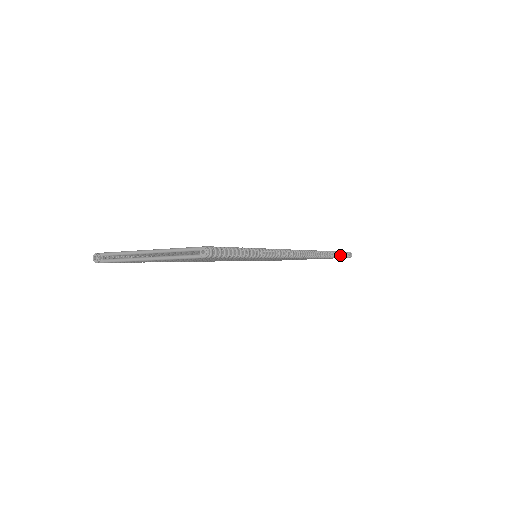
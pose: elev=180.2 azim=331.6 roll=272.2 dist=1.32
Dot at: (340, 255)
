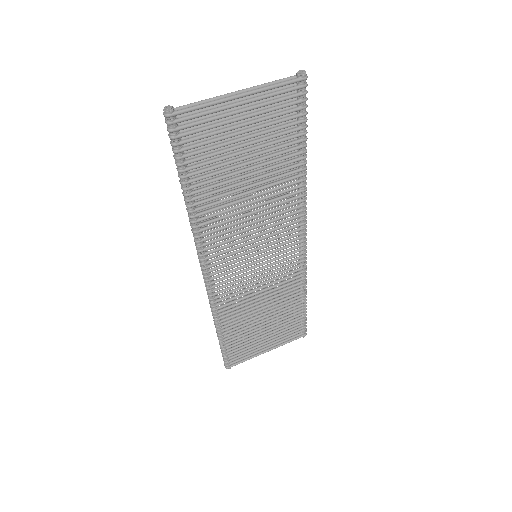
Dot at: (305, 310)
